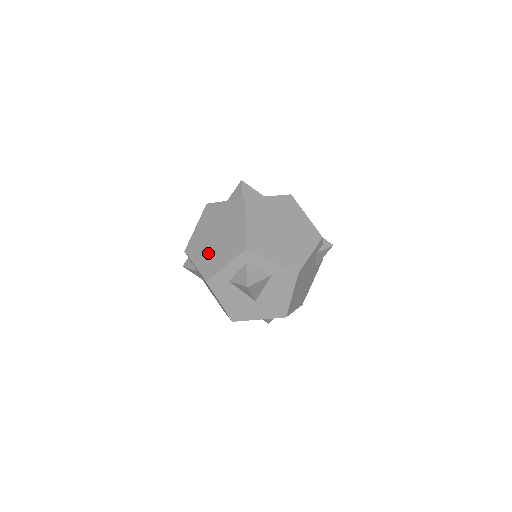
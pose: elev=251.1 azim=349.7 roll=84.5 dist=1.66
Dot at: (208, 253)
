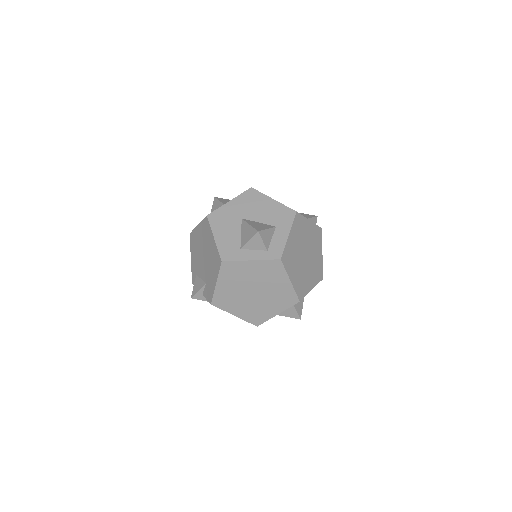
Dot at: (249, 306)
